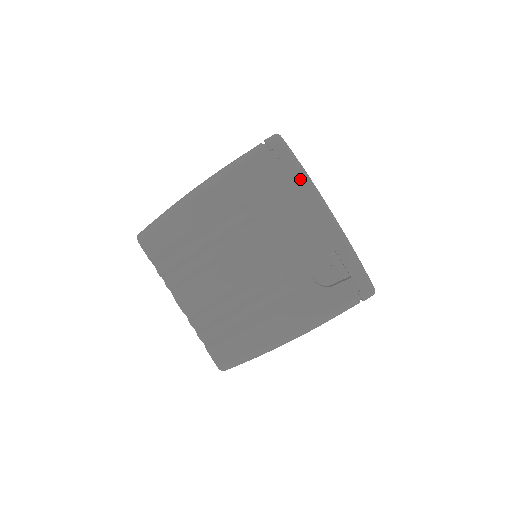
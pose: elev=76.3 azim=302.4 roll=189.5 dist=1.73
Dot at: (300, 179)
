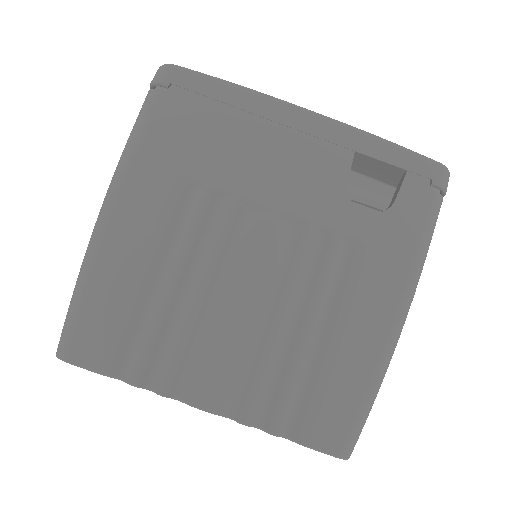
Dot at: (237, 96)
